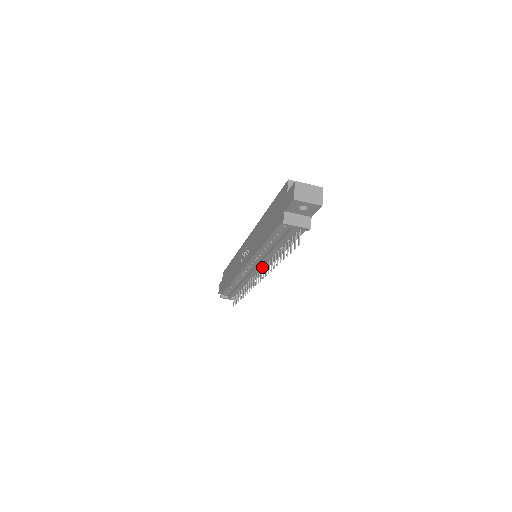
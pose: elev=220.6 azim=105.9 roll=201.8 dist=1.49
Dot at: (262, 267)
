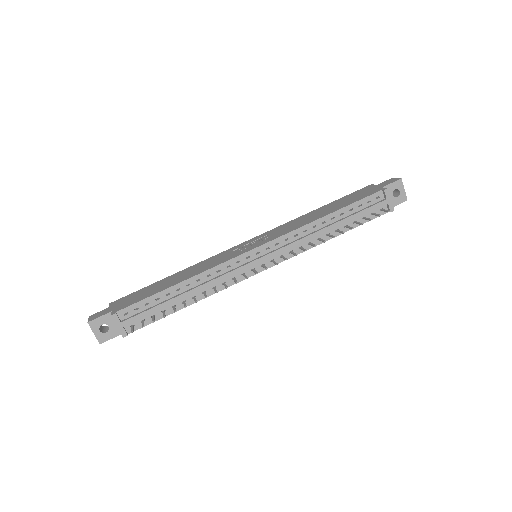
Dot at: (275, 259)
